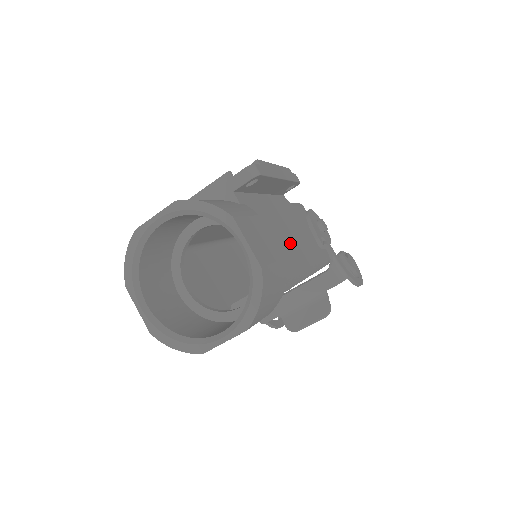
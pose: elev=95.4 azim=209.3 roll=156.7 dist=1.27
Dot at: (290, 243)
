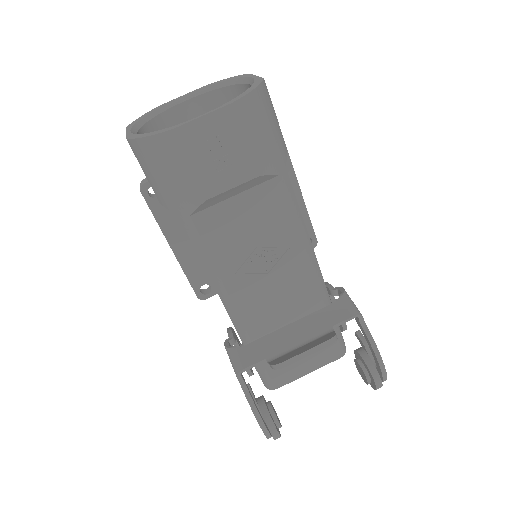
Dot at: occluded
